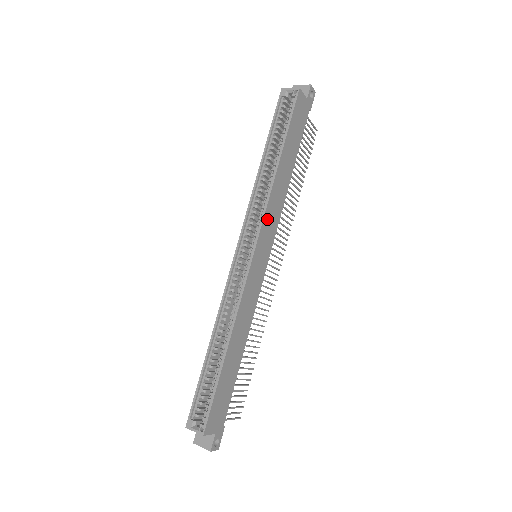
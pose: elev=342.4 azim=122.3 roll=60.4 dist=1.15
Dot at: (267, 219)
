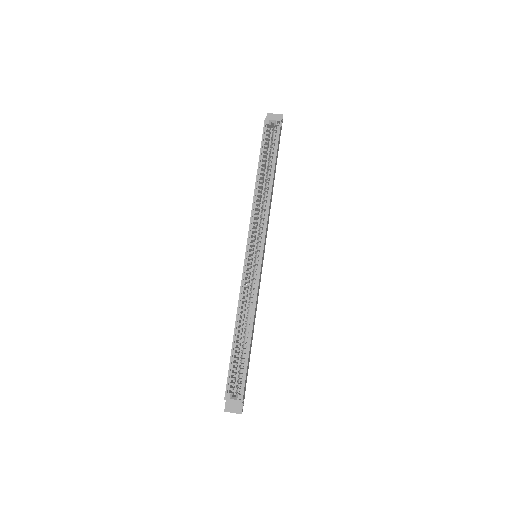
Dot at: occluded
